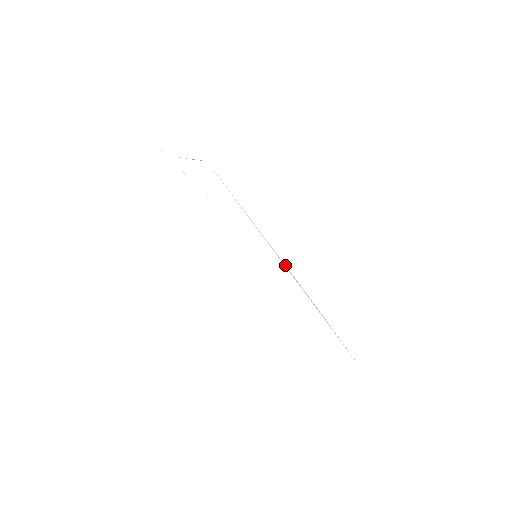
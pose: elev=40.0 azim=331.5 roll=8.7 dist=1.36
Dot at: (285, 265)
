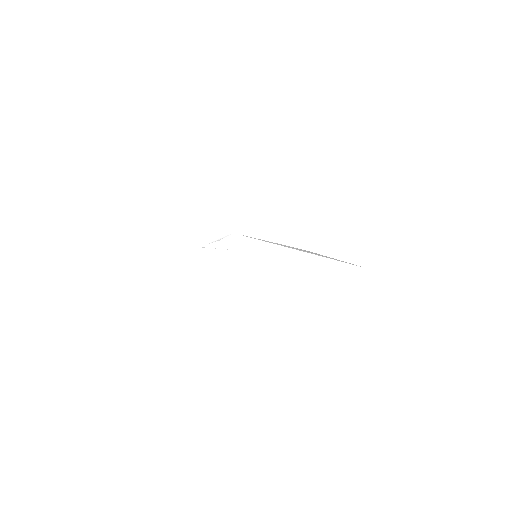
Dot at: (285, 245)
